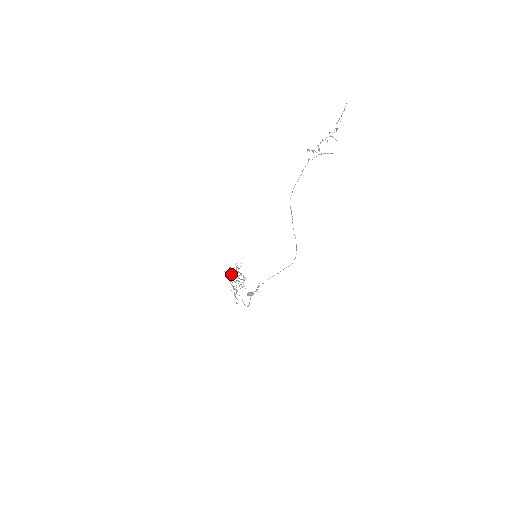
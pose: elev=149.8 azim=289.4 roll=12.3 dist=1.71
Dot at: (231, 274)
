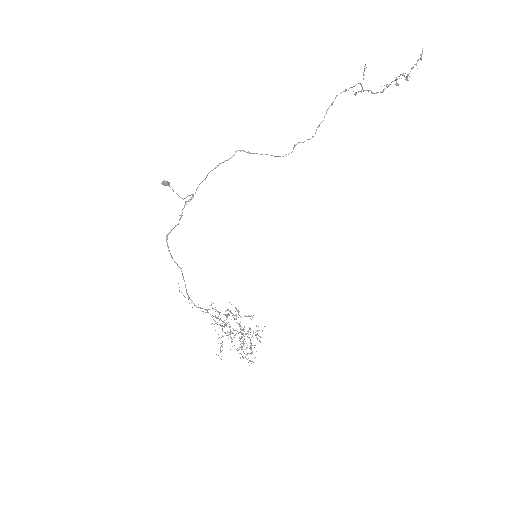
Dot at: occluded
